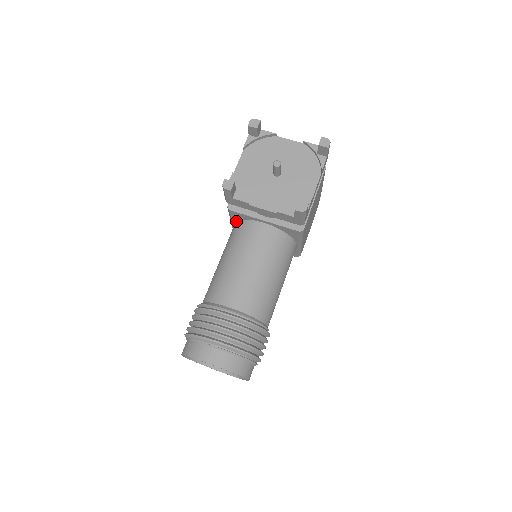
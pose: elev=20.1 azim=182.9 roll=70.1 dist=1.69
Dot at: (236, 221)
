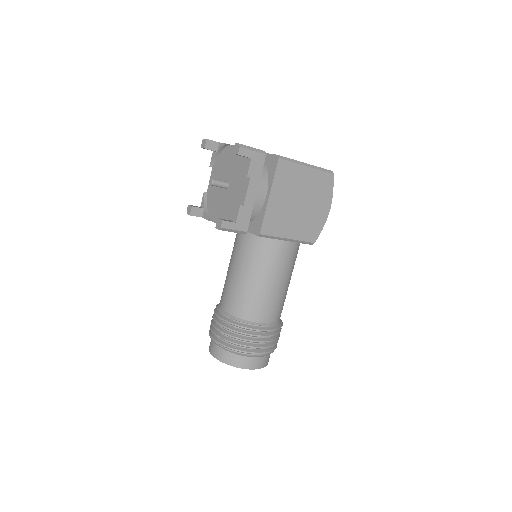
Dot at: occluded
